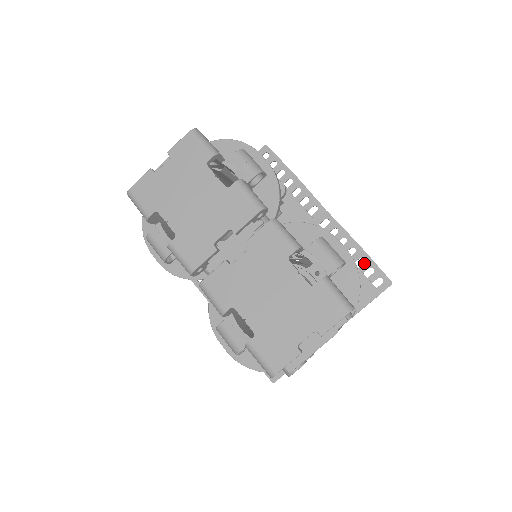
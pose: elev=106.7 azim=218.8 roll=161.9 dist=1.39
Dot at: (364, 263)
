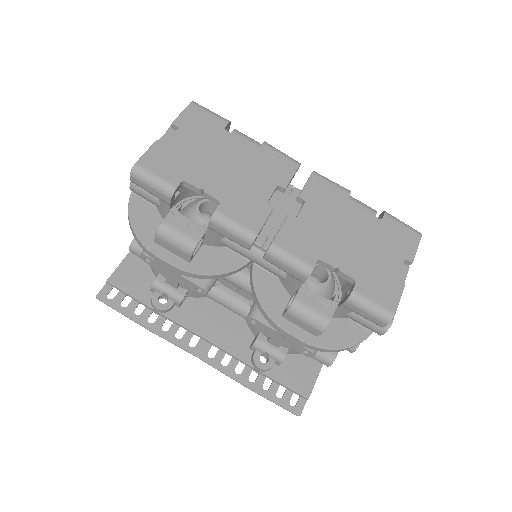
Dot at: occluded
